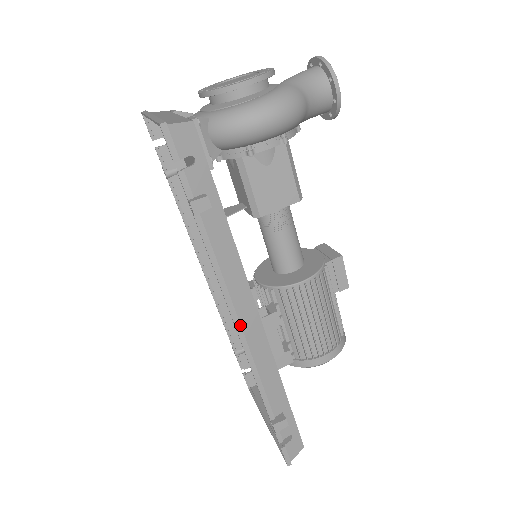
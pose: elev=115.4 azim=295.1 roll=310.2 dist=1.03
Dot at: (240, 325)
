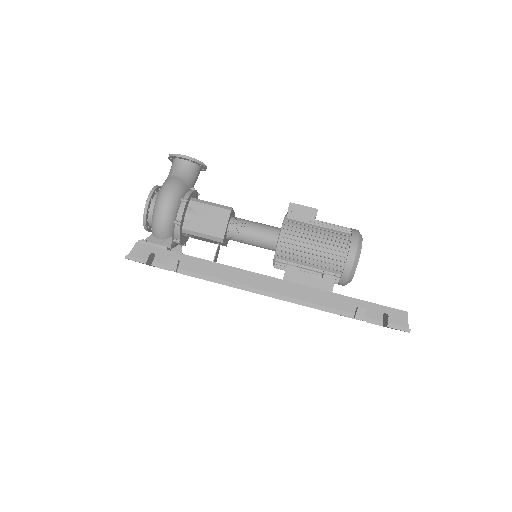
Dot at: (262, 291)
